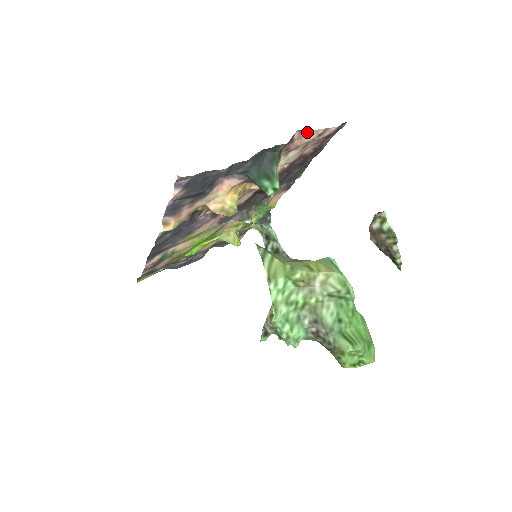
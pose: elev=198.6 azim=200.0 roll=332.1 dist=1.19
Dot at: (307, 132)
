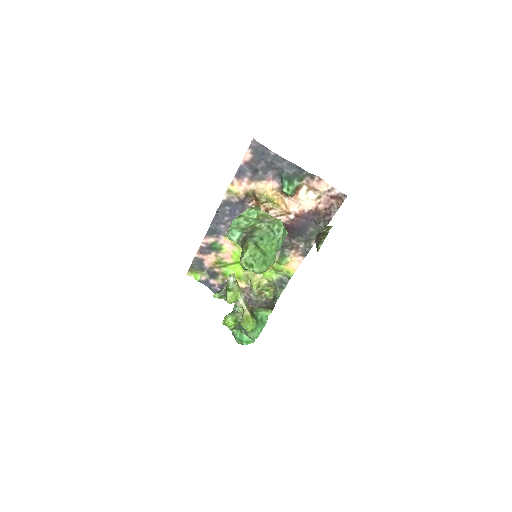
Dot at: (323, 182)
